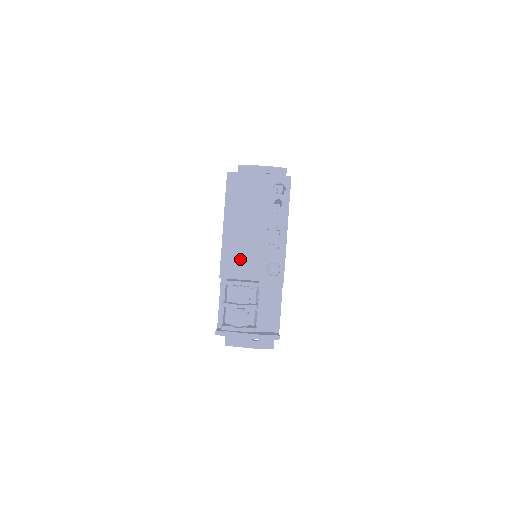
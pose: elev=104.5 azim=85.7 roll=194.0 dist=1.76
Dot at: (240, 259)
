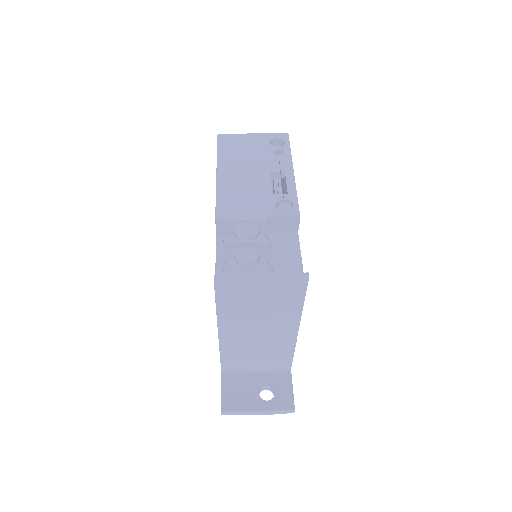
Dot at: (240, 199)
